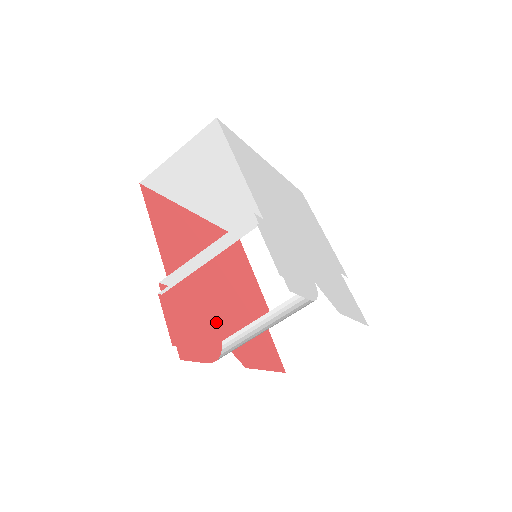
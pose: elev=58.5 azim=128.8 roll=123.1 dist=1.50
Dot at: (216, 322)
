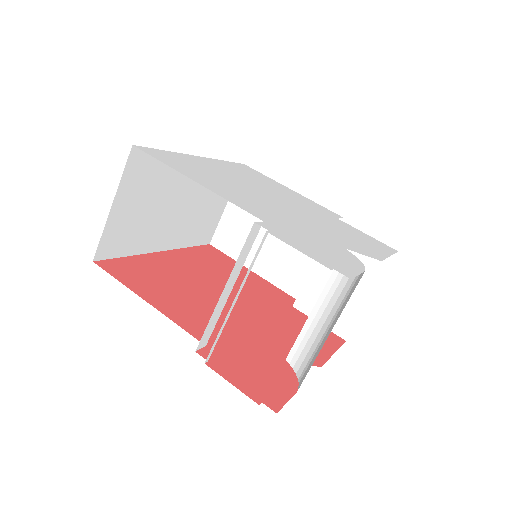
Dot at: (266, 345)
